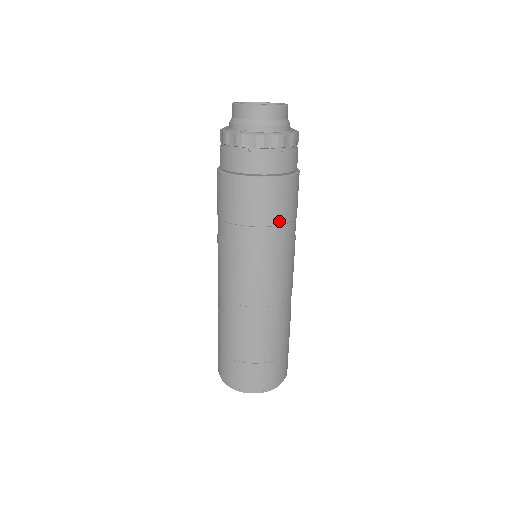
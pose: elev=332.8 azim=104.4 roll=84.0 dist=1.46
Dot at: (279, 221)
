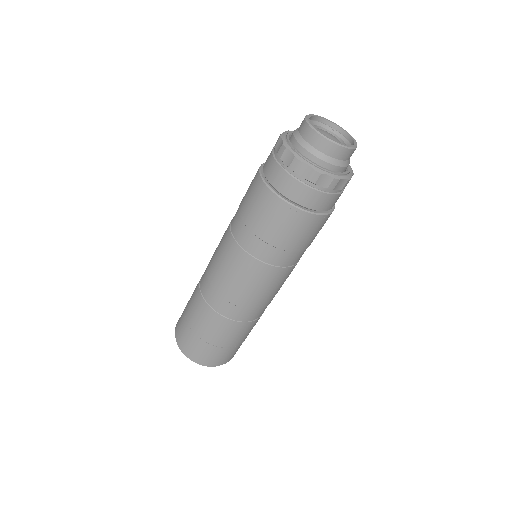
Dot at: (274, 242)
